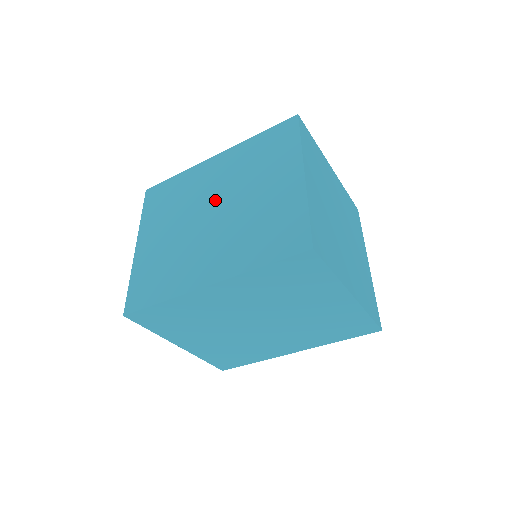
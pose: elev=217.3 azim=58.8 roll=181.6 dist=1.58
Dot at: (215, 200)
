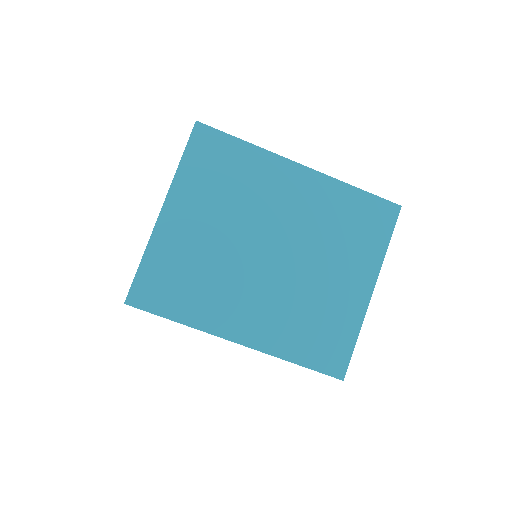
Dot at: occluded
